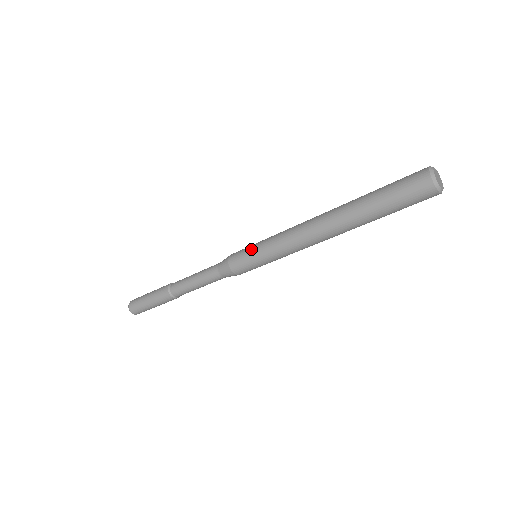
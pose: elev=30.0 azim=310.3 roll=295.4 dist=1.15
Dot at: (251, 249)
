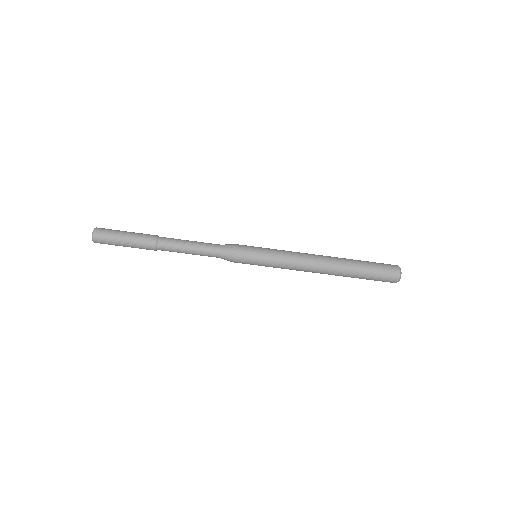
Dot at: (260, 247)
